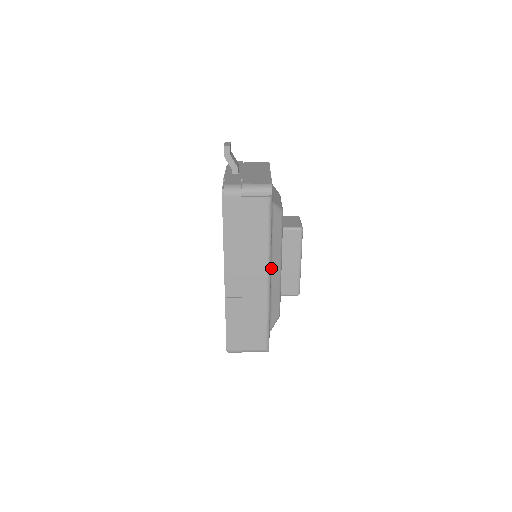
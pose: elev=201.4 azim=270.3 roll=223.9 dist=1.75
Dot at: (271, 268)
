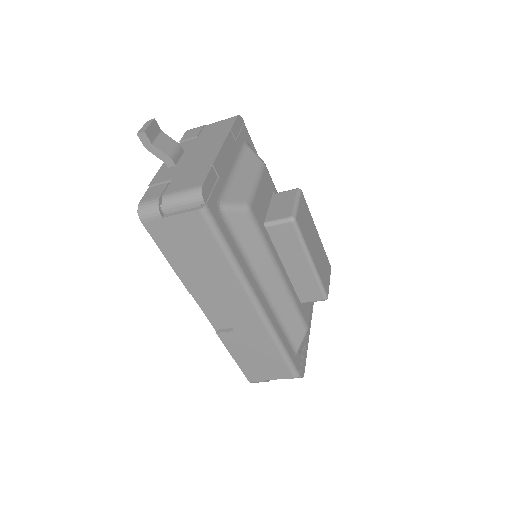
Dot at: (262, 286)
